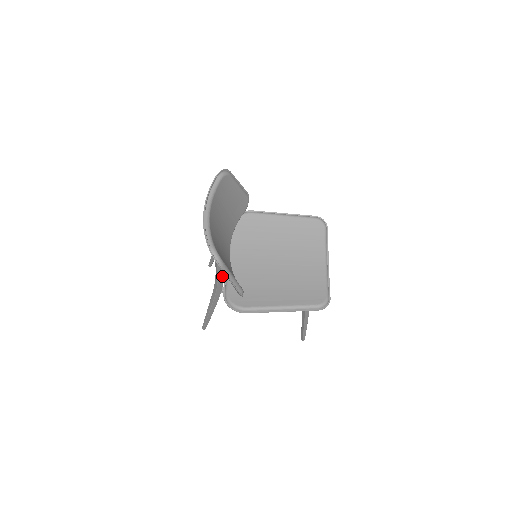
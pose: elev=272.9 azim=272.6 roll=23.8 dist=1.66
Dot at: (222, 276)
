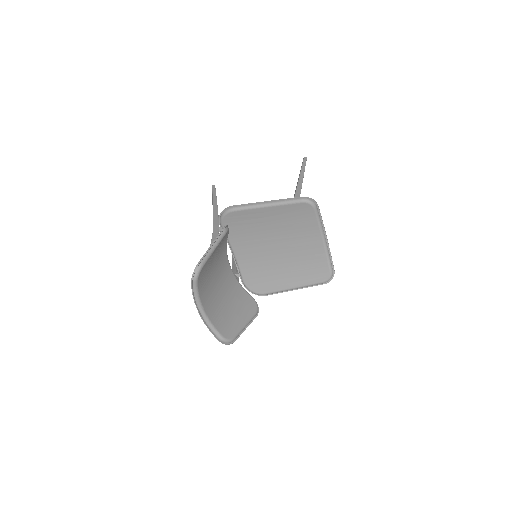
Dot at: occluded
